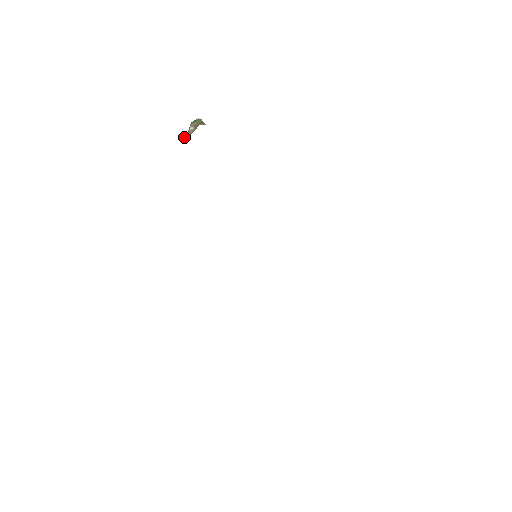
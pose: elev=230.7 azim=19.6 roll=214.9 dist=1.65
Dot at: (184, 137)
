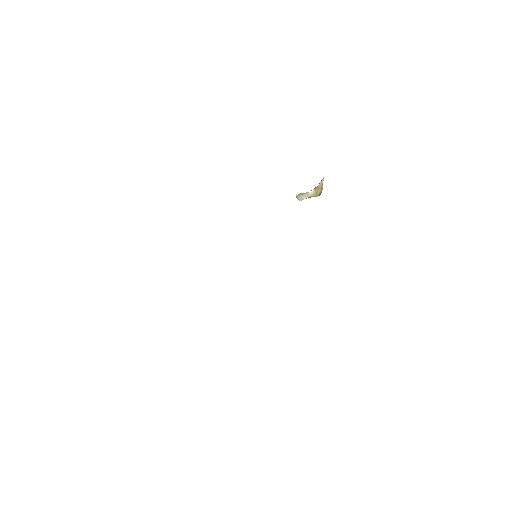
Dot at: (301, 195)
